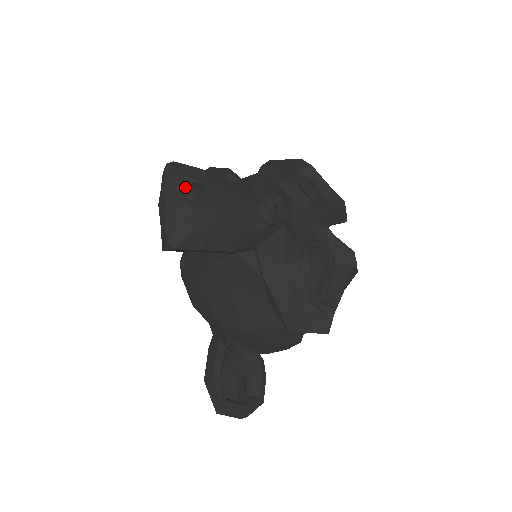
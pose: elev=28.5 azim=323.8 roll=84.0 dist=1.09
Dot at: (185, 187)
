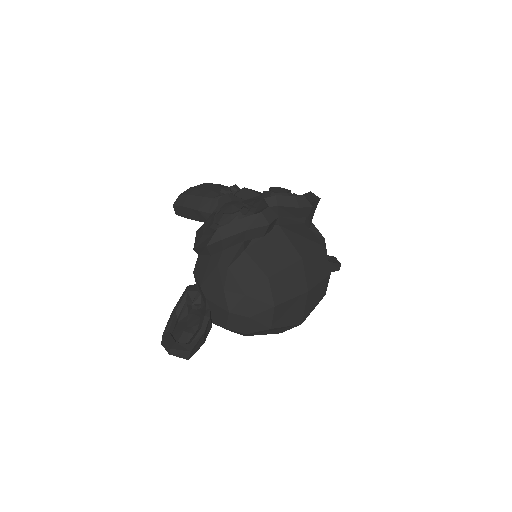
Dot at: (199, 185)
